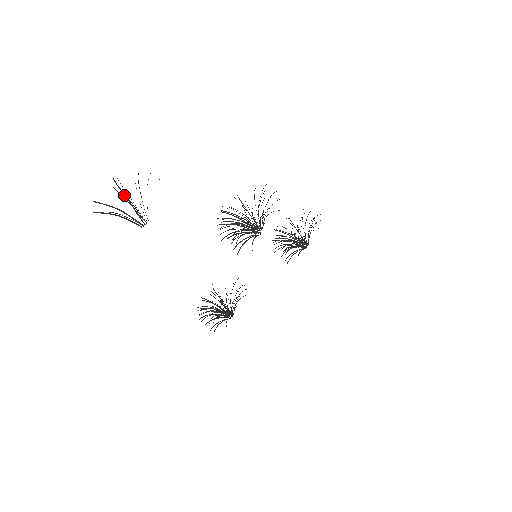
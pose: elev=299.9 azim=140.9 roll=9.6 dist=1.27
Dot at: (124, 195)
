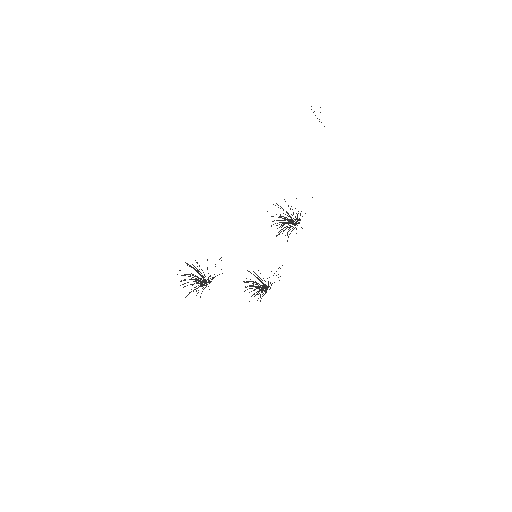
Dot at: occluded
